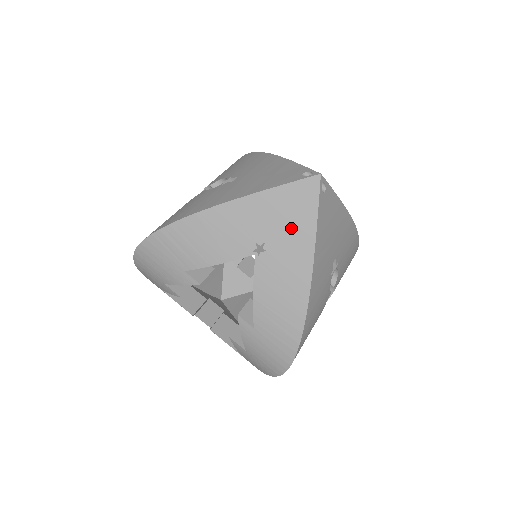
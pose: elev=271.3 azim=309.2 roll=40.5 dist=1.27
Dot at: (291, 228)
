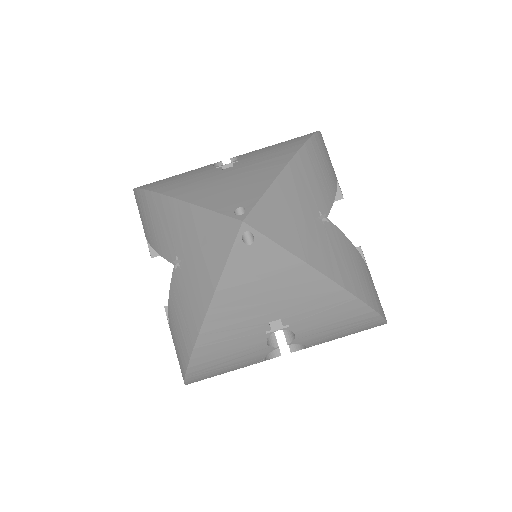
Dot at: (201, 262)
